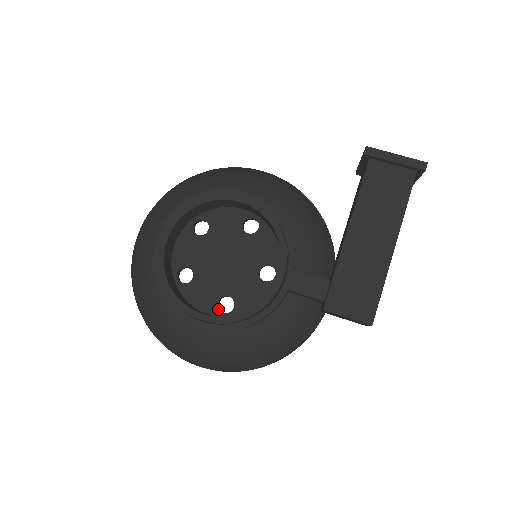
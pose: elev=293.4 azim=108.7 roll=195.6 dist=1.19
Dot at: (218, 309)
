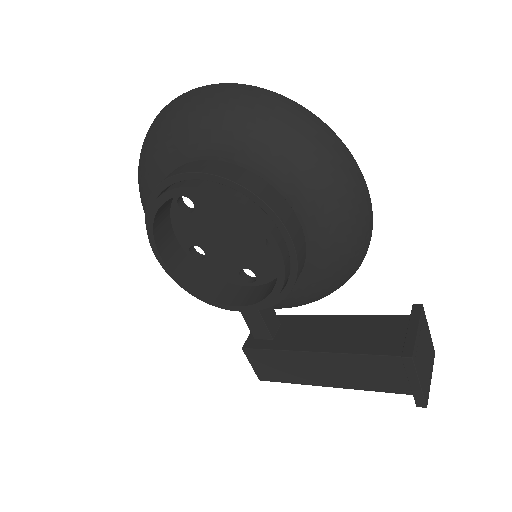
Dot at: (189, 248)
